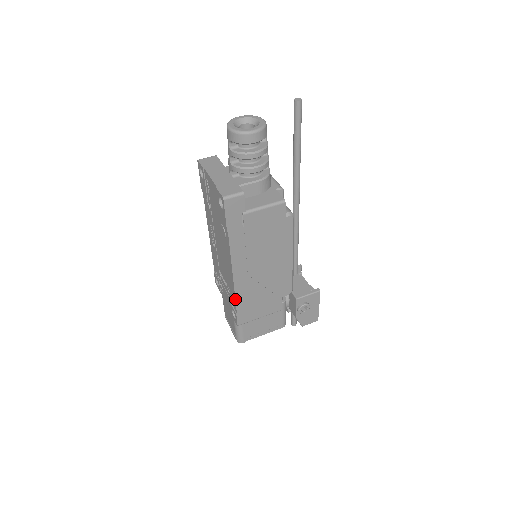
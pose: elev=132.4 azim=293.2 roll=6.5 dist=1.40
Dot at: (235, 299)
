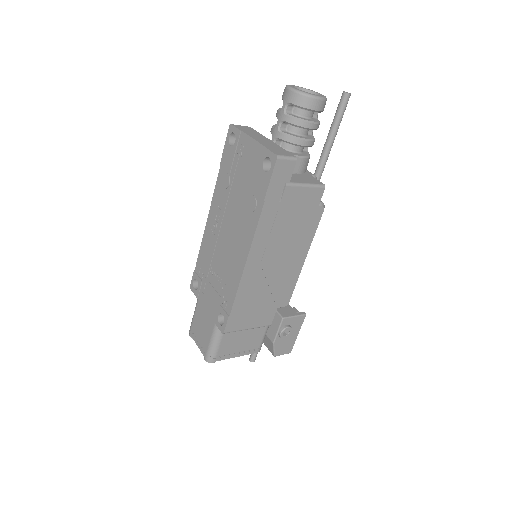
Dot at: (235, 295)
